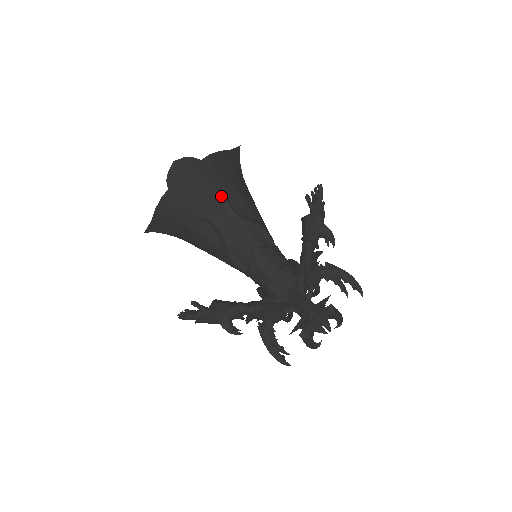
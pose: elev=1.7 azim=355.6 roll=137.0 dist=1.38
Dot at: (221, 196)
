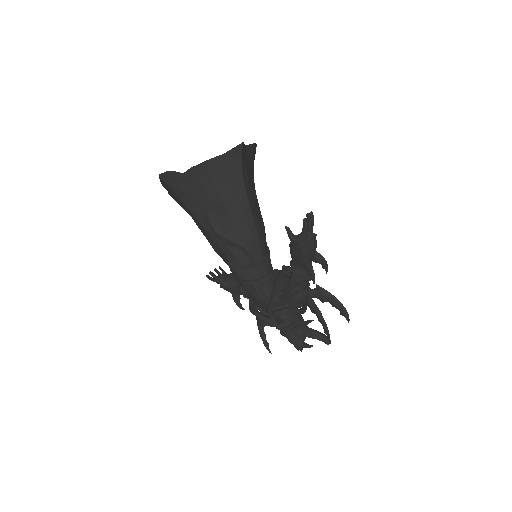
Dot at: (203, 210)
